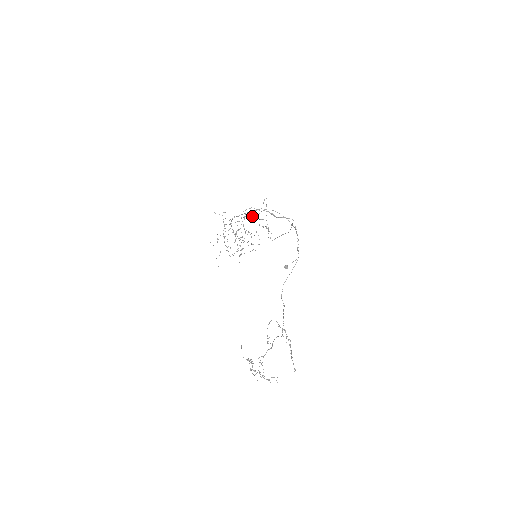
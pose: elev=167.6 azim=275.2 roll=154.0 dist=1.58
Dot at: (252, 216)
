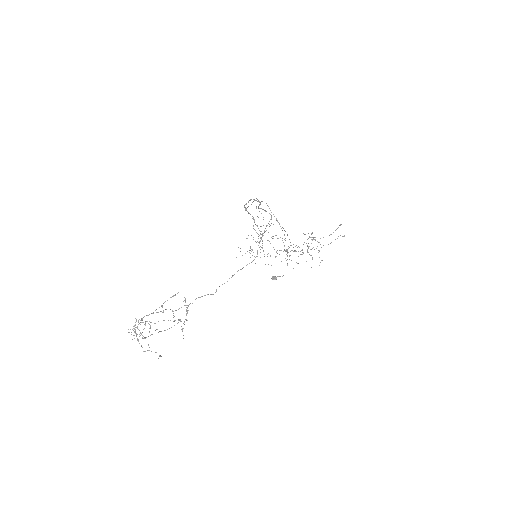
Dot at: occluded
